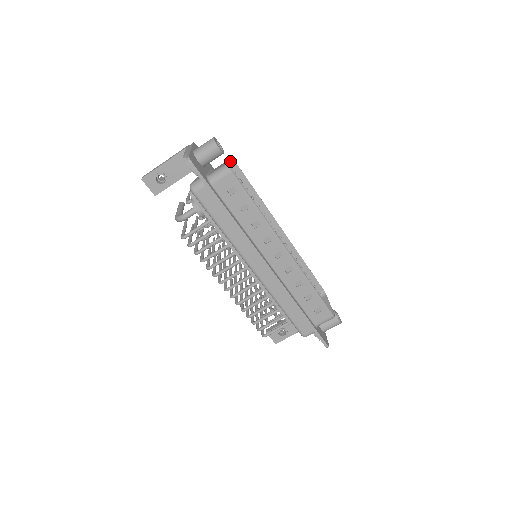
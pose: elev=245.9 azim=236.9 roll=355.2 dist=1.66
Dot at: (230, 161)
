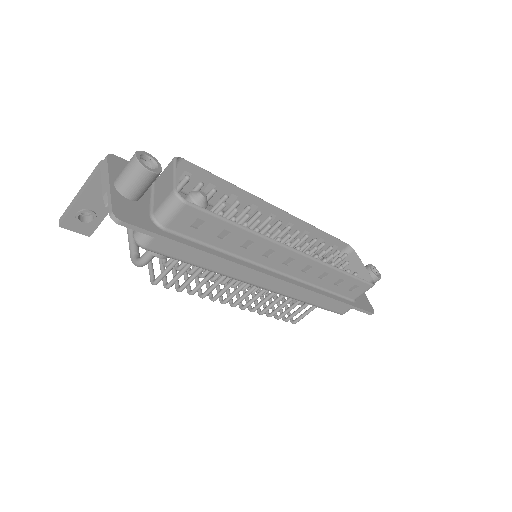
Dot at: (176, 176)
